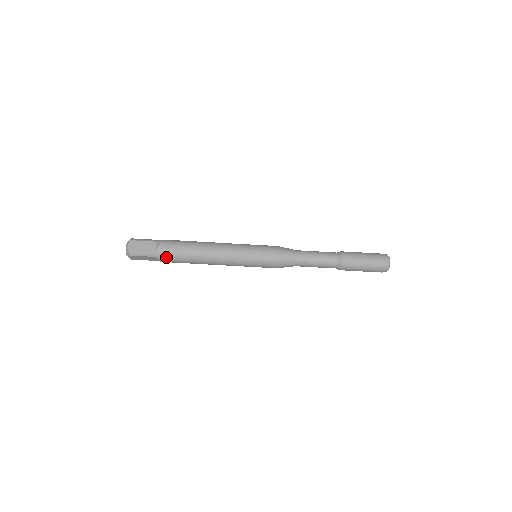
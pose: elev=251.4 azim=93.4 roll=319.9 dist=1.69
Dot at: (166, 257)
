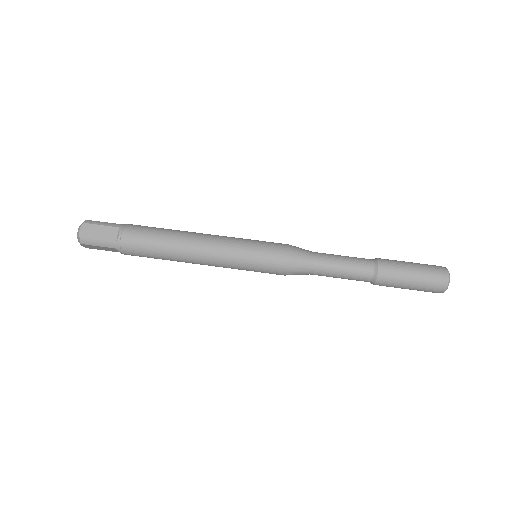
Dot at: (134, 228)
